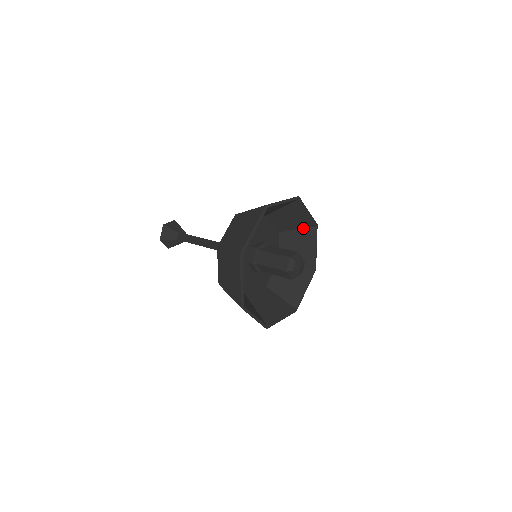
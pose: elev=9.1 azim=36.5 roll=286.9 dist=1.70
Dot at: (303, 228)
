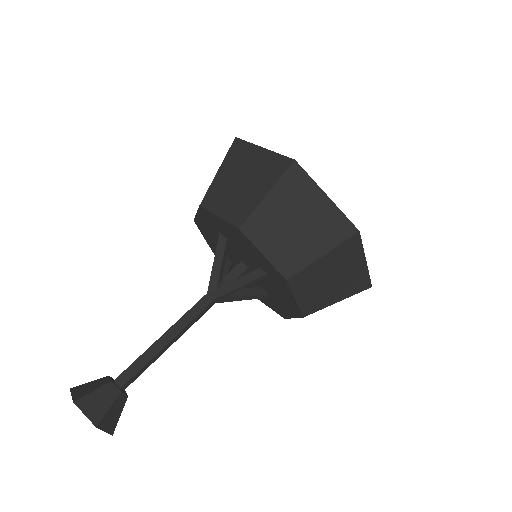
Dot at: occluded
